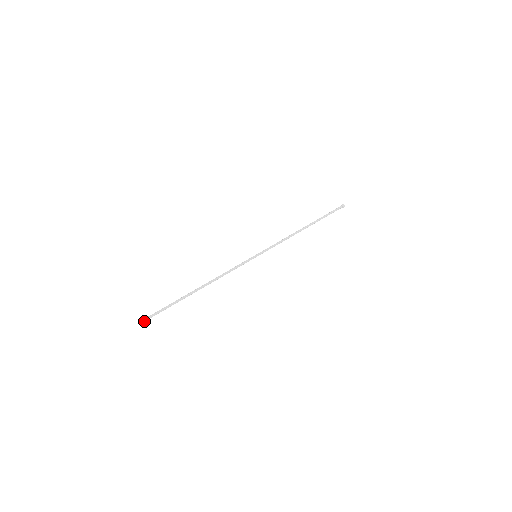
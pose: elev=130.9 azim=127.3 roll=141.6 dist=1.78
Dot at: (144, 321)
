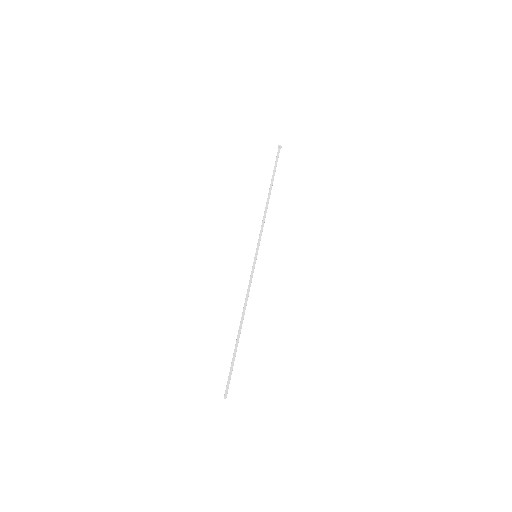
Dot at: (226, 397)
